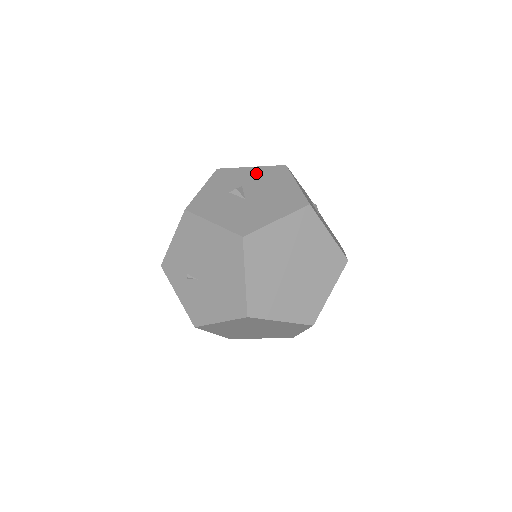
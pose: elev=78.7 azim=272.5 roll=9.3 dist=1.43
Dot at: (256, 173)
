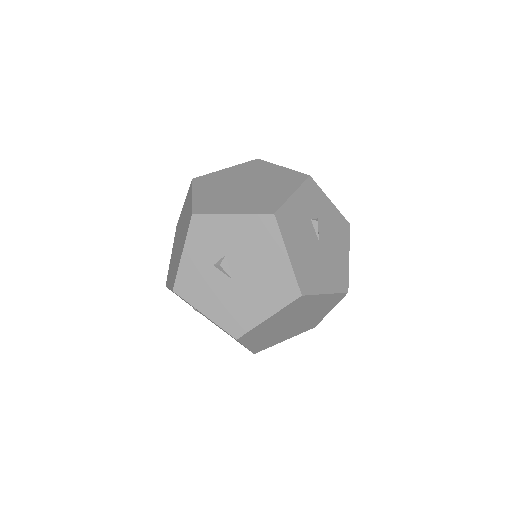
Dot at: (239, 229)
